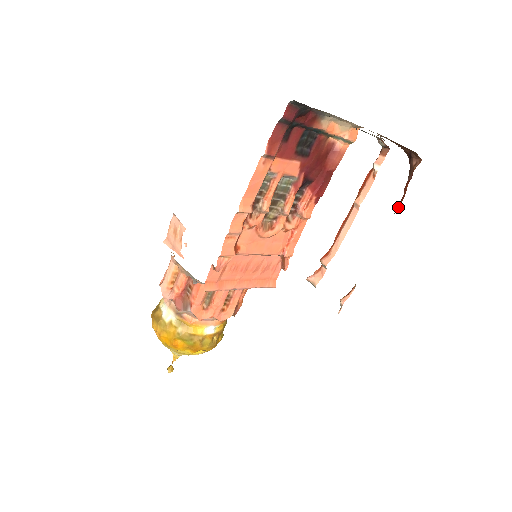
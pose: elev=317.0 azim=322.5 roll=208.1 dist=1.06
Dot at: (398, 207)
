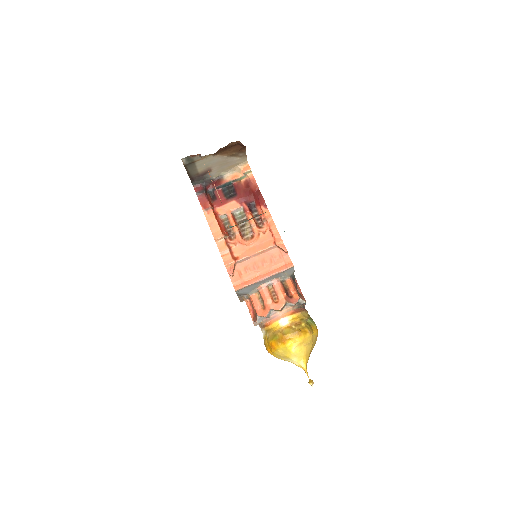
Dot at: occluded
